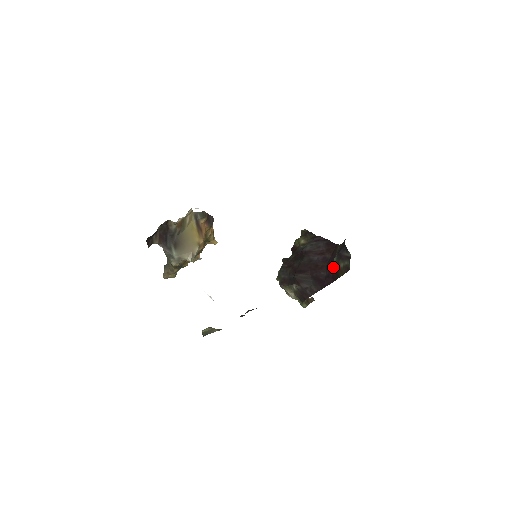
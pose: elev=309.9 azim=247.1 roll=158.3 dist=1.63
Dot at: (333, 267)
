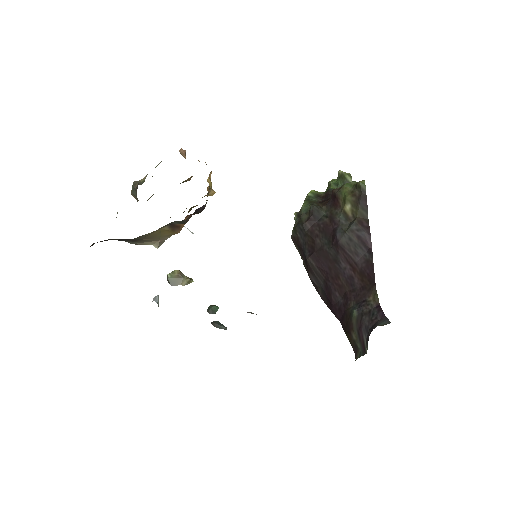
Dot at: (349, 313)
